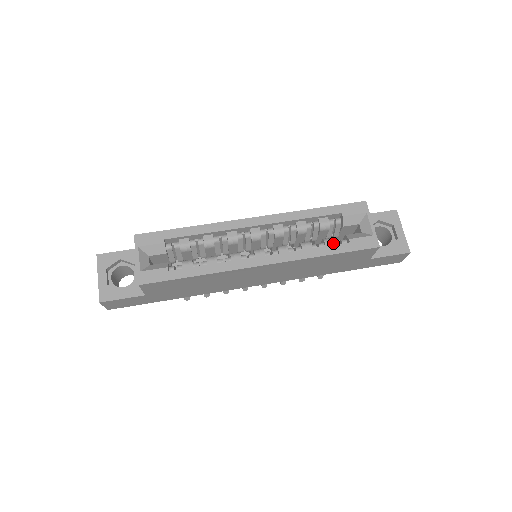
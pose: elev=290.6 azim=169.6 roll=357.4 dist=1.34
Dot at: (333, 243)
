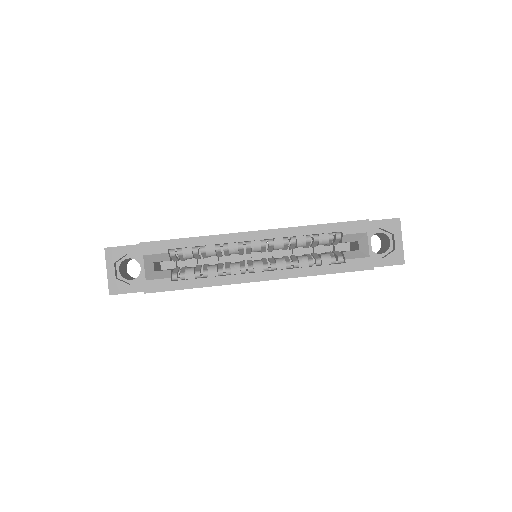
Dot at: (330, 261)
